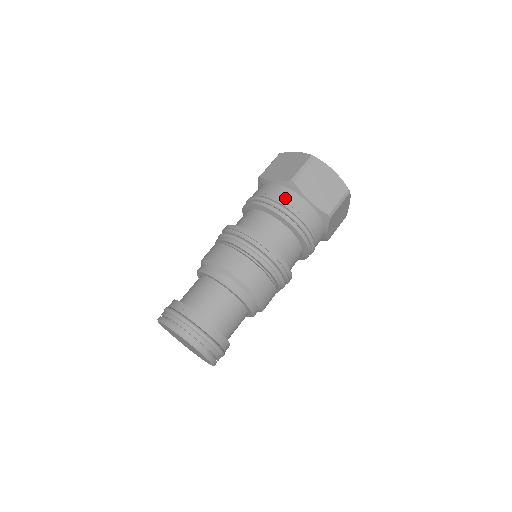
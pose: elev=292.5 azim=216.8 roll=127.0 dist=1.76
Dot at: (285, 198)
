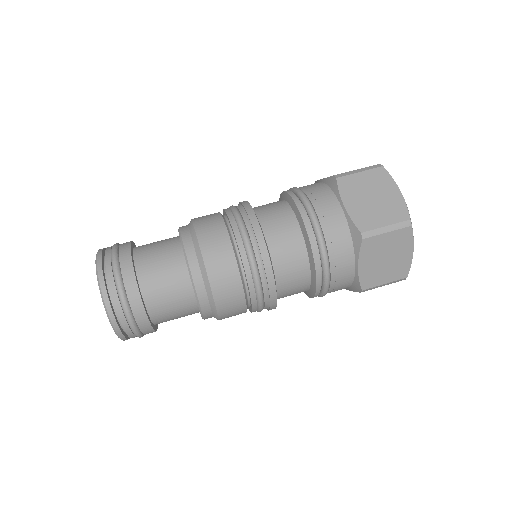
Dot at: (316, 192)
